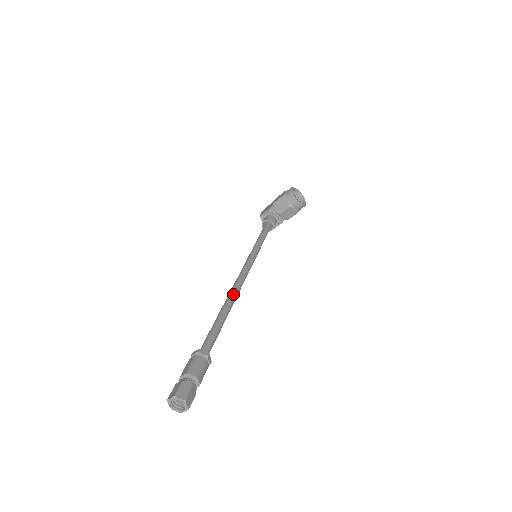
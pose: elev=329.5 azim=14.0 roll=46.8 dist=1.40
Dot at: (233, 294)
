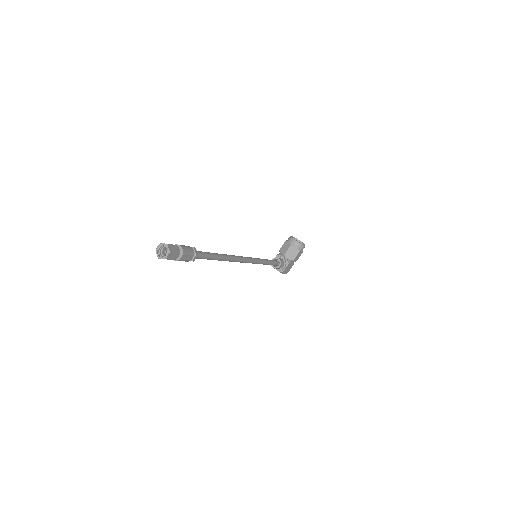
Dot at: (229, 255)
